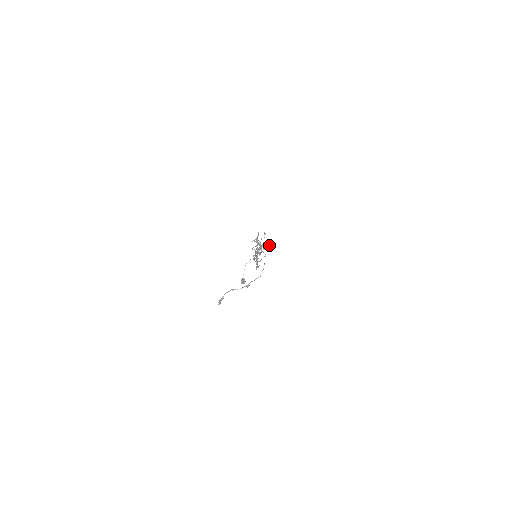
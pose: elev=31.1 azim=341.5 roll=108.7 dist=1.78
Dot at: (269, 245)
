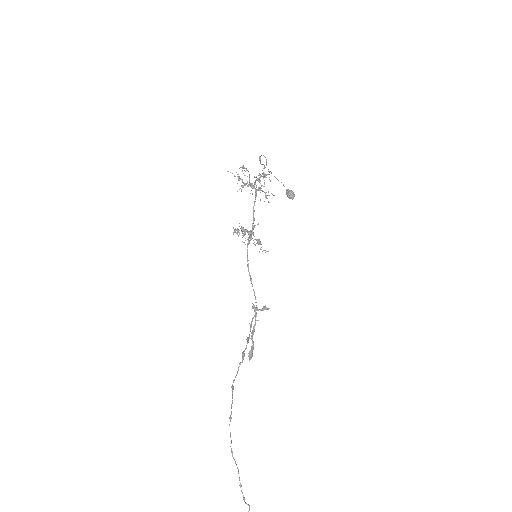
Dot at: (263, 177)
